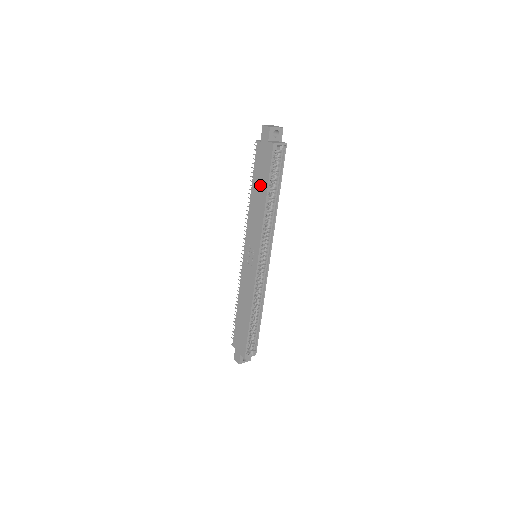
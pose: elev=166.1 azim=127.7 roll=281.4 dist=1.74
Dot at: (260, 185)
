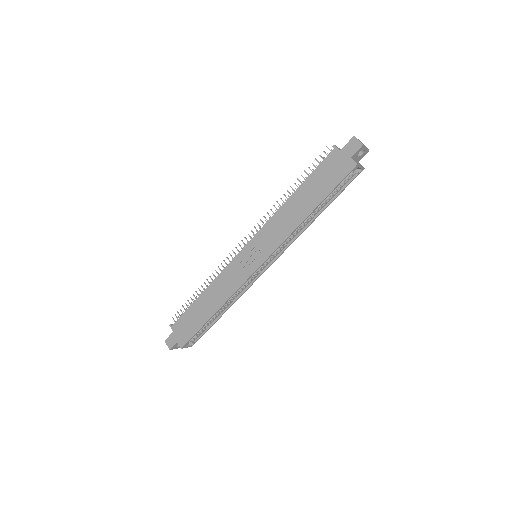
Dot at: (312, 194)
